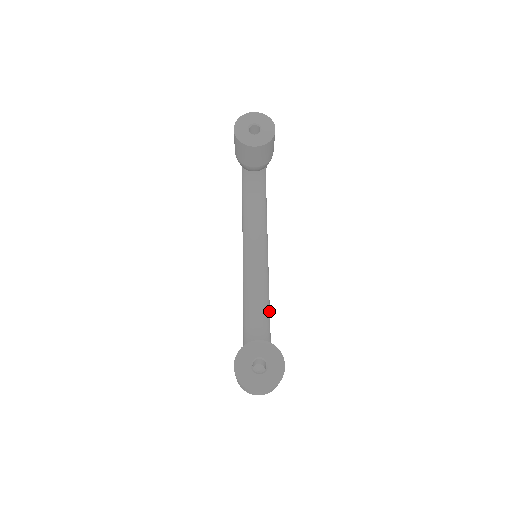
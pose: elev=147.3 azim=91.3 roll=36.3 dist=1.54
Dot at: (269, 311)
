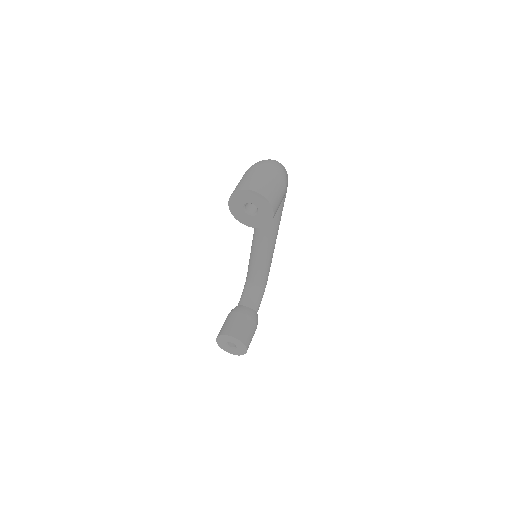
Dot at: (268, 271)
